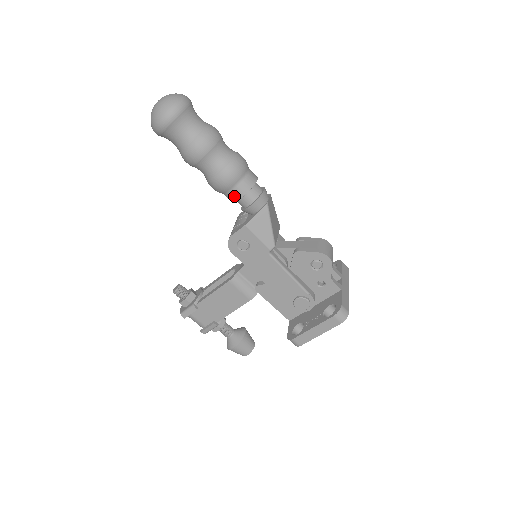
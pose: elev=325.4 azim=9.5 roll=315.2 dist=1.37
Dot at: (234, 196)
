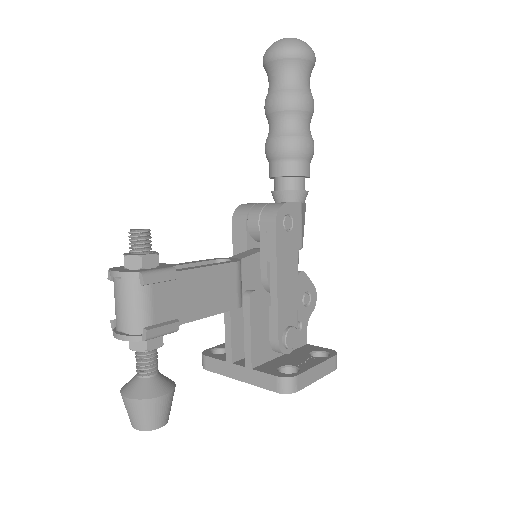
Dot at: (303, 169)
